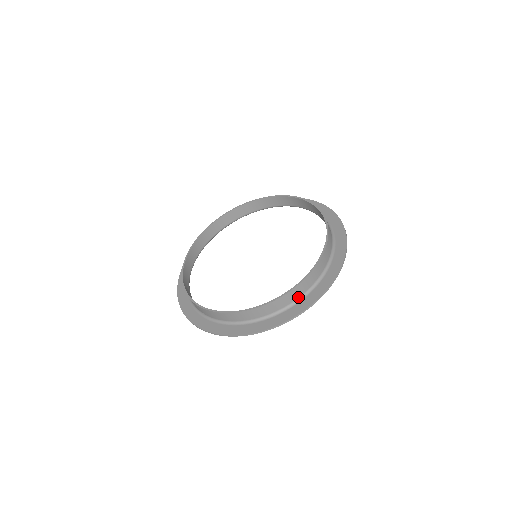
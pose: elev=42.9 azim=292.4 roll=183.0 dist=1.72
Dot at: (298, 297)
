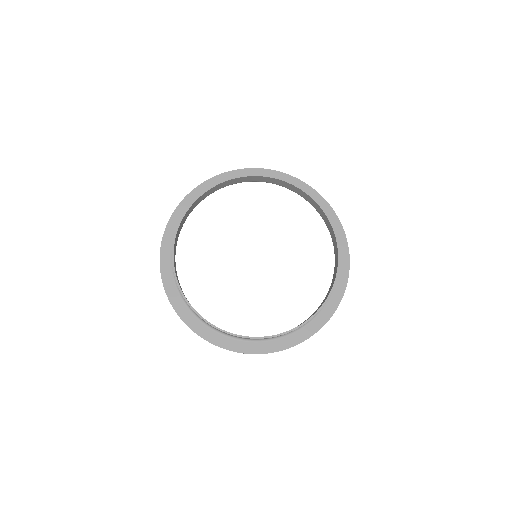
Dot at: occluded
